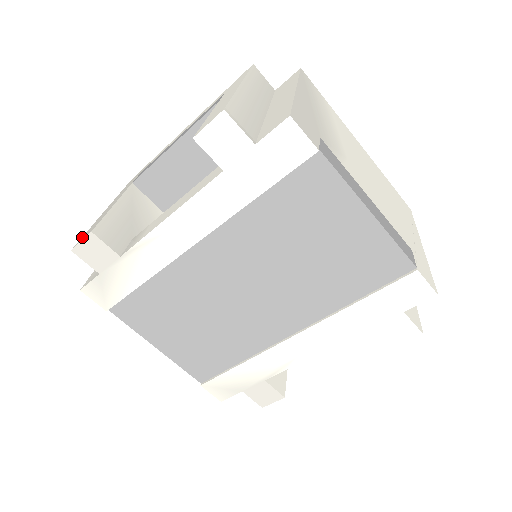
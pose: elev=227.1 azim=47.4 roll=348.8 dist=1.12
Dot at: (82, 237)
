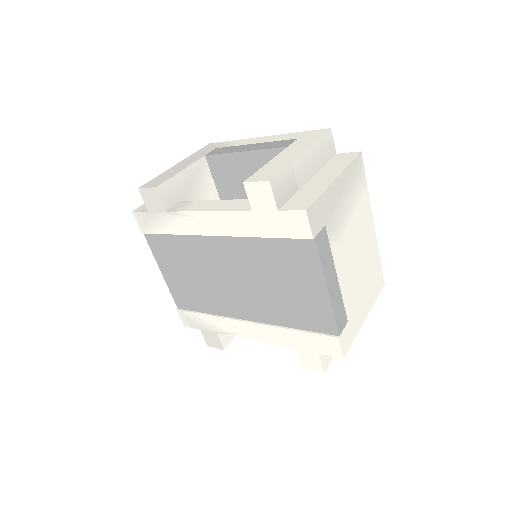
Dot at: (150, 181)
